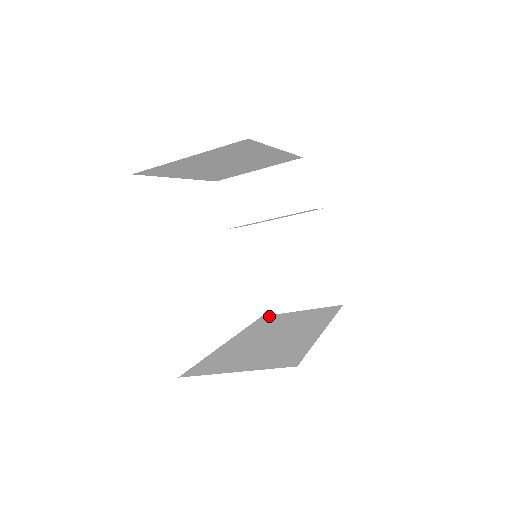
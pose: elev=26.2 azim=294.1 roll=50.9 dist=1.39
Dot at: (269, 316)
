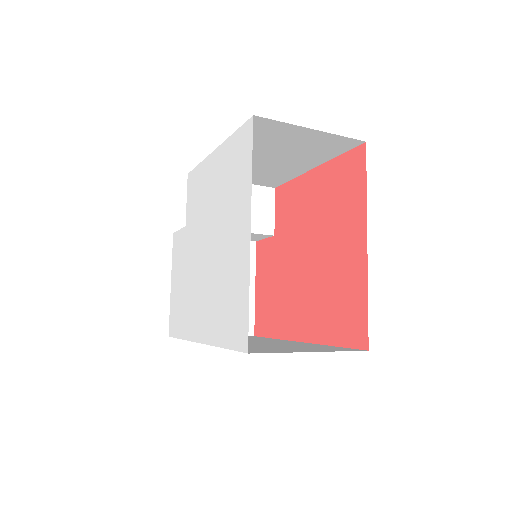
Dot at: occluded
